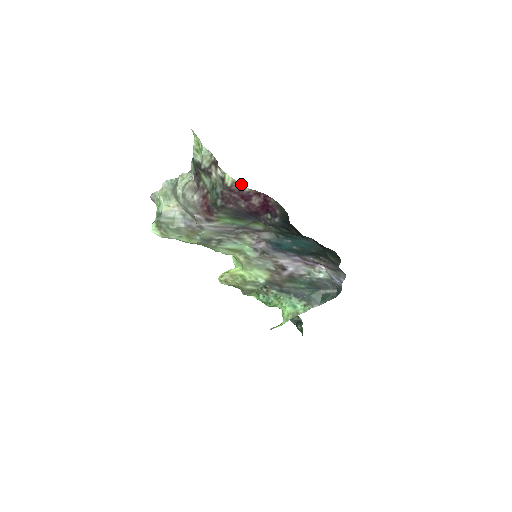
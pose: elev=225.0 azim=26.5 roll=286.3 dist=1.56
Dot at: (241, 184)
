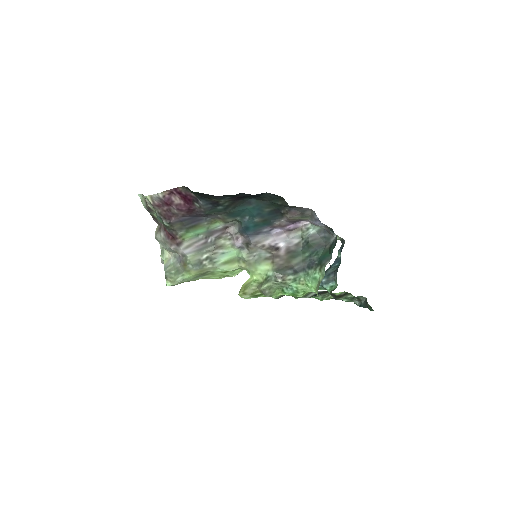
Dot at: (154, 194)
